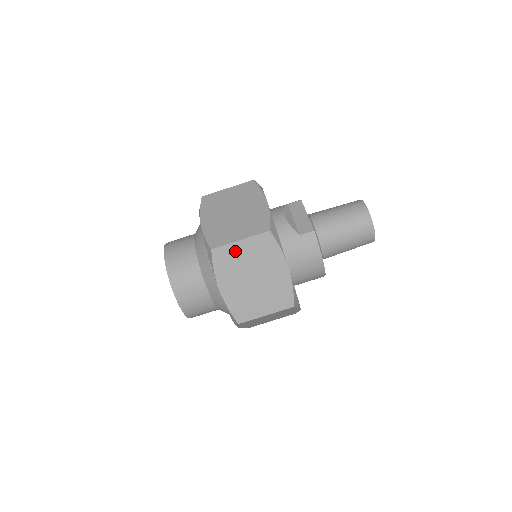
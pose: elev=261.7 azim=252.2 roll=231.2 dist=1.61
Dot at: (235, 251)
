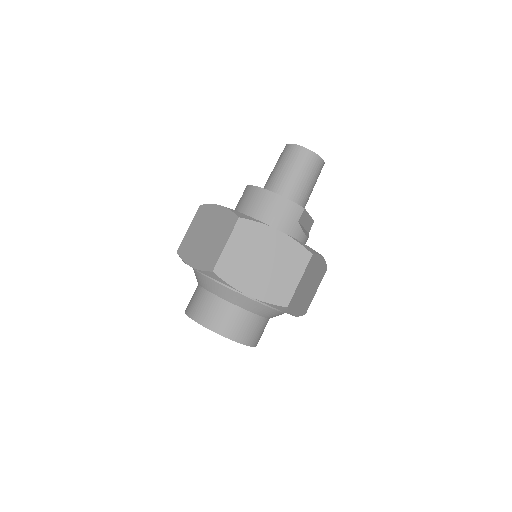
Dot at: (188, 237)
